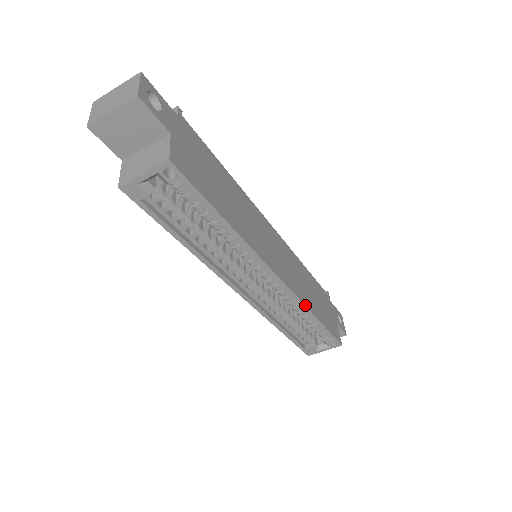
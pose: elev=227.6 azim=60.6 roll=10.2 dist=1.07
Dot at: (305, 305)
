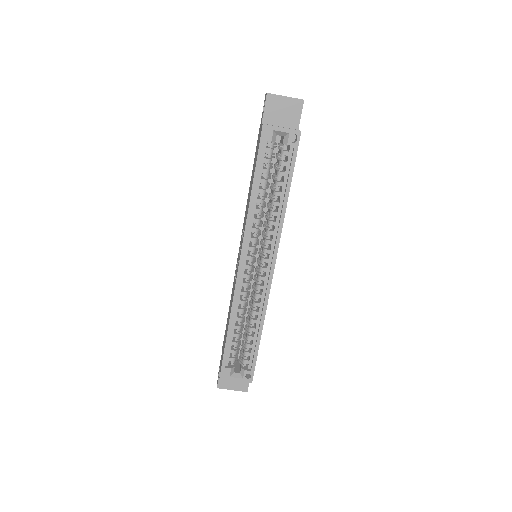
Dot at: occluded
